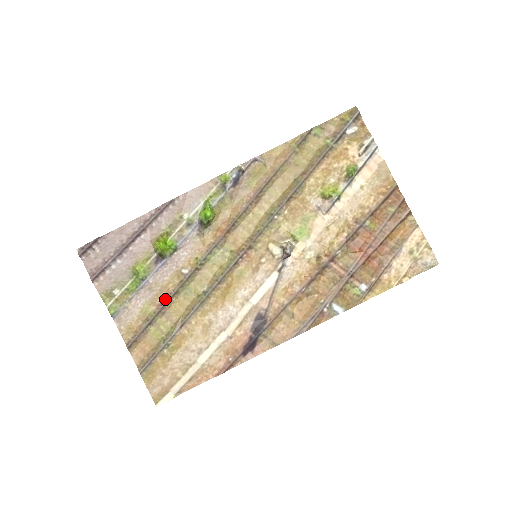
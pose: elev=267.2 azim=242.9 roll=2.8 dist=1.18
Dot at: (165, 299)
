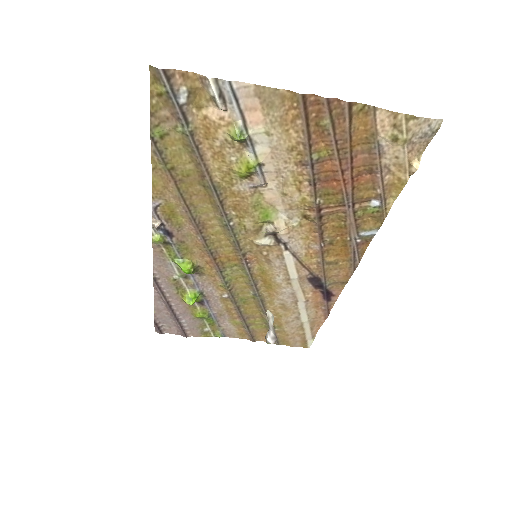
Dot at: (237, 313)
